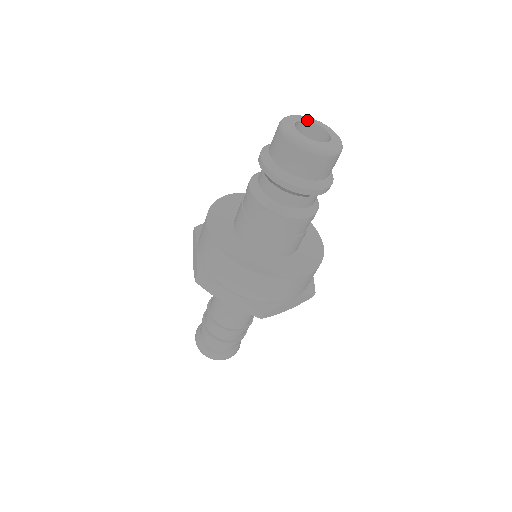
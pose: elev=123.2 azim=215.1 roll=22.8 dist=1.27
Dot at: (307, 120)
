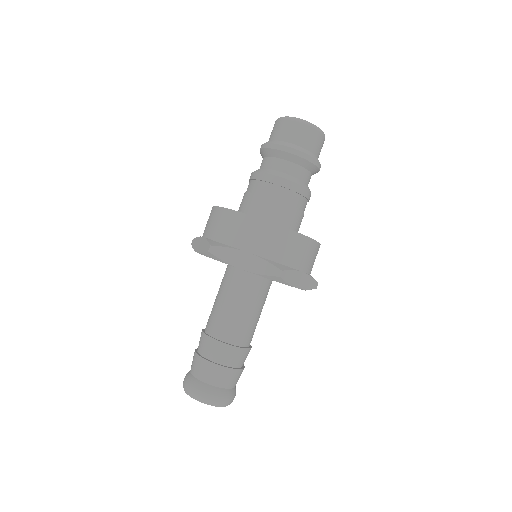
Dot at: occluded
